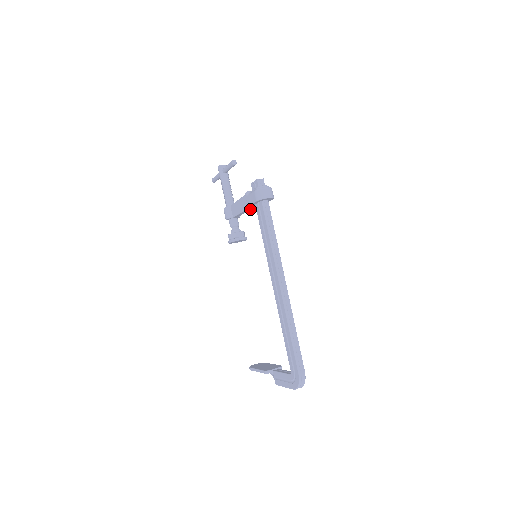
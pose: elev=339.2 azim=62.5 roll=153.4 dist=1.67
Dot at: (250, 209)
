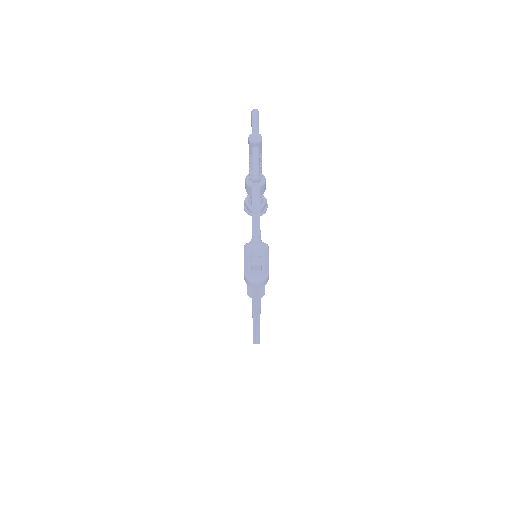
Dot at: occluded
